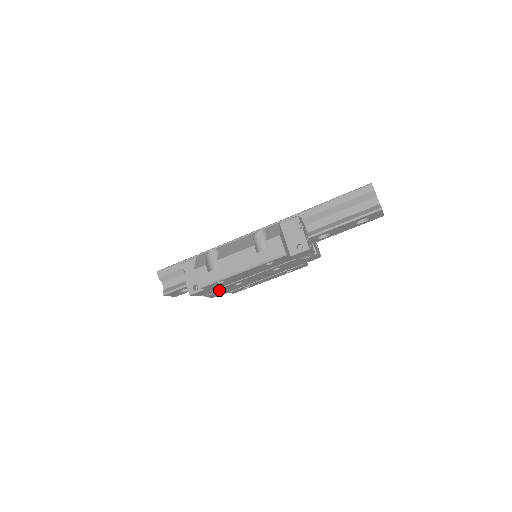
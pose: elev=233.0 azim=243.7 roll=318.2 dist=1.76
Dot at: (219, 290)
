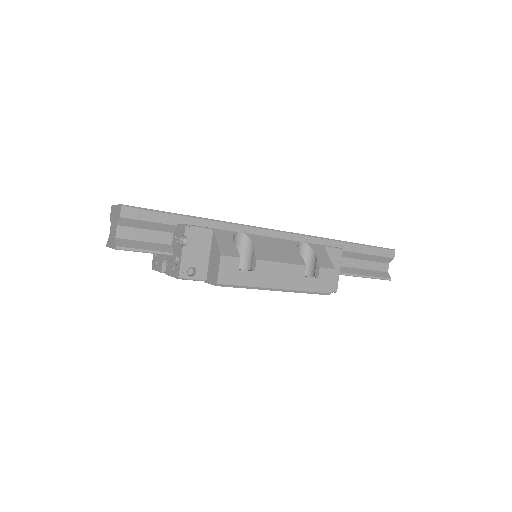
Dot at: occluded
